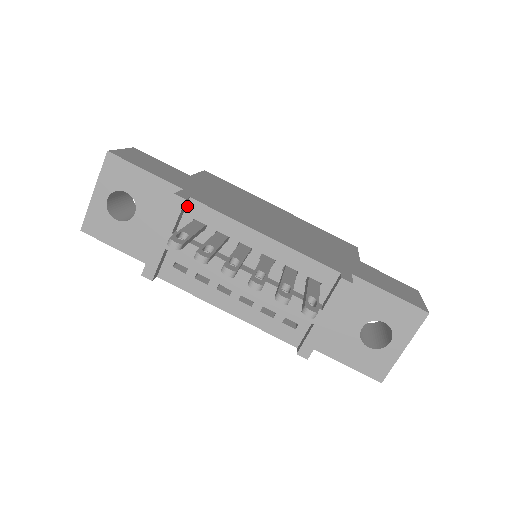
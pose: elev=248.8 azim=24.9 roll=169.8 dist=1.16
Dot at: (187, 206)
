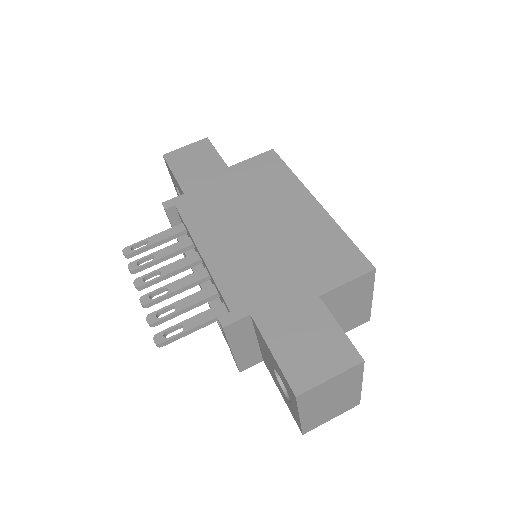
Dot at: (177, 211)
